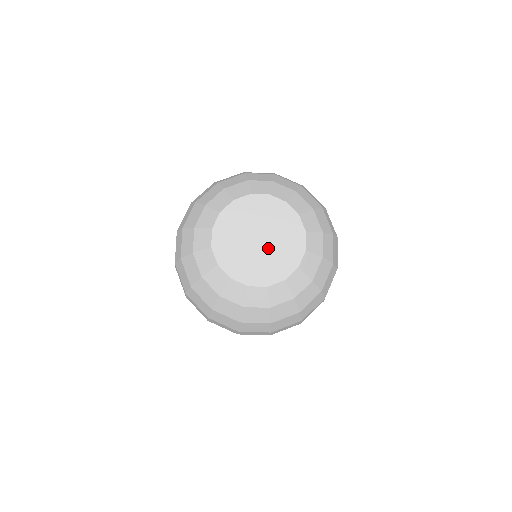
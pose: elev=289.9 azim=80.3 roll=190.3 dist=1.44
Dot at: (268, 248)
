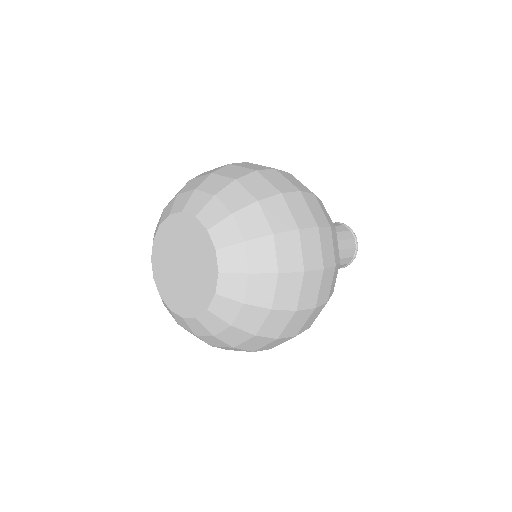
Dot at: (184, 279)
